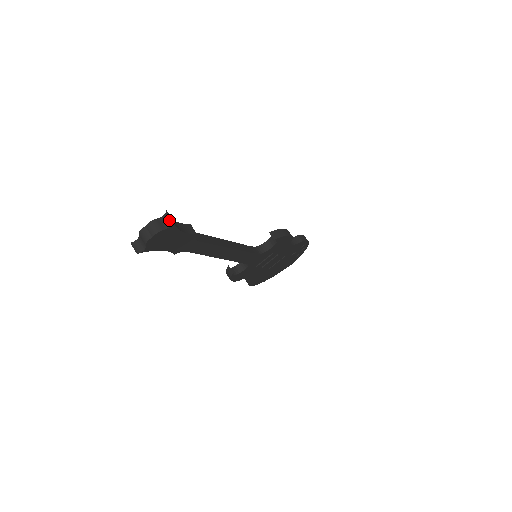
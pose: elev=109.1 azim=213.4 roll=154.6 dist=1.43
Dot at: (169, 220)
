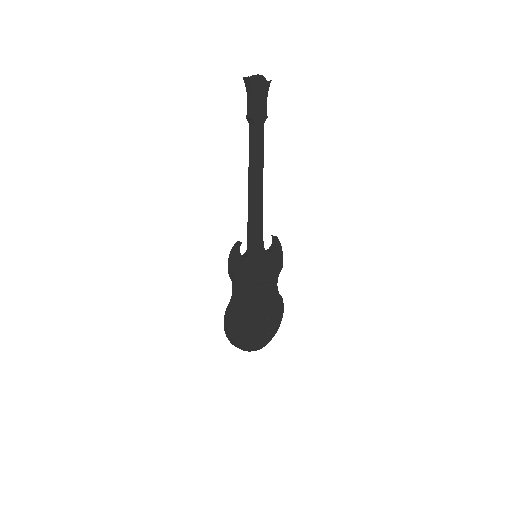
Dot at: (267, 82)
